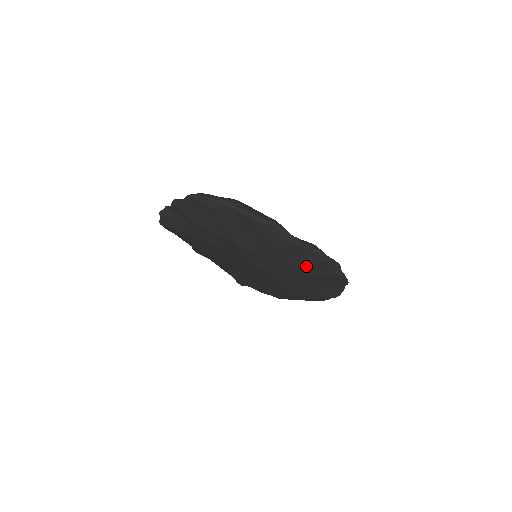
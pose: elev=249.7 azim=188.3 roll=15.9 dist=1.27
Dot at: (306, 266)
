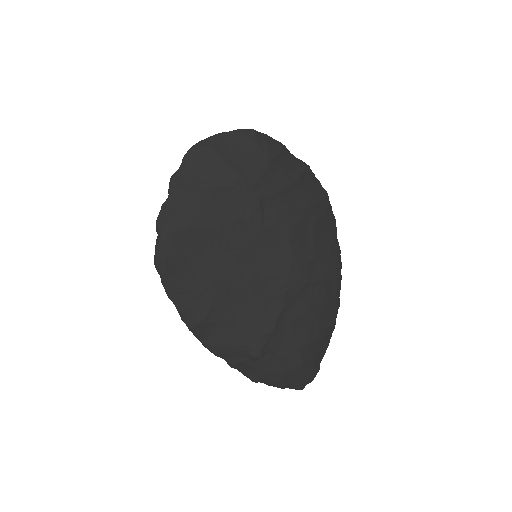
Dot at: (299, 181)
